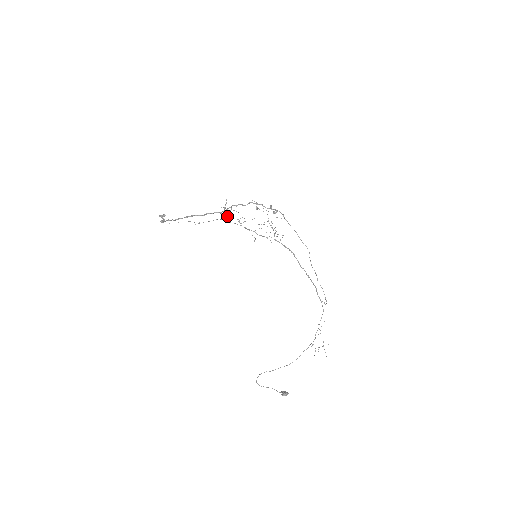
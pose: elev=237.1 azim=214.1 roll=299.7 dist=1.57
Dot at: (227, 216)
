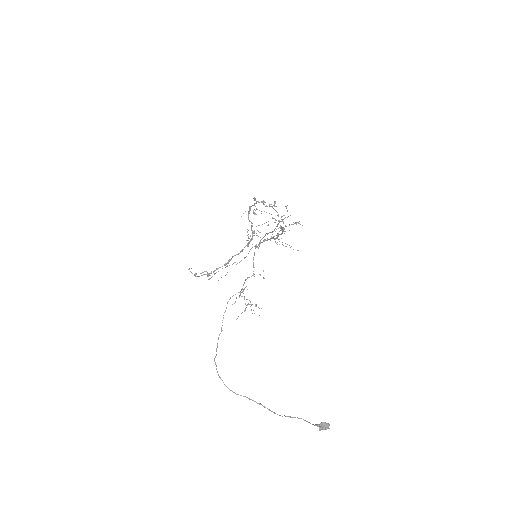
Dot at: occluded
